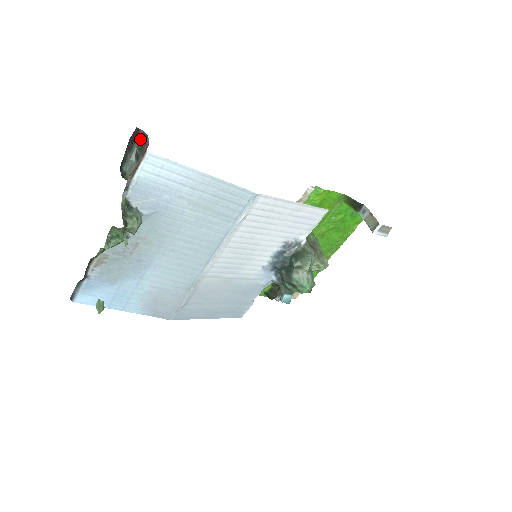
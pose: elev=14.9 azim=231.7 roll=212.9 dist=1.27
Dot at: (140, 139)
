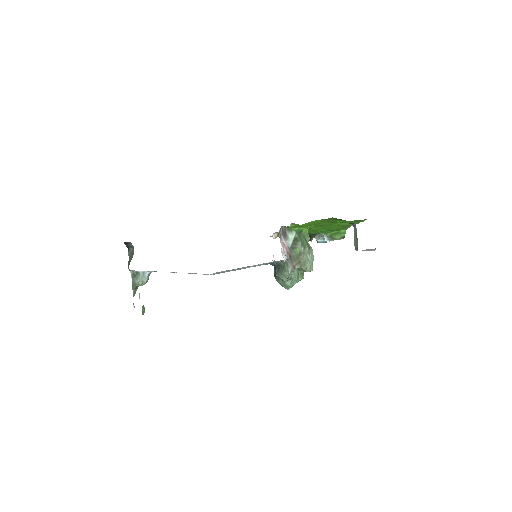
Dot at: occluded
